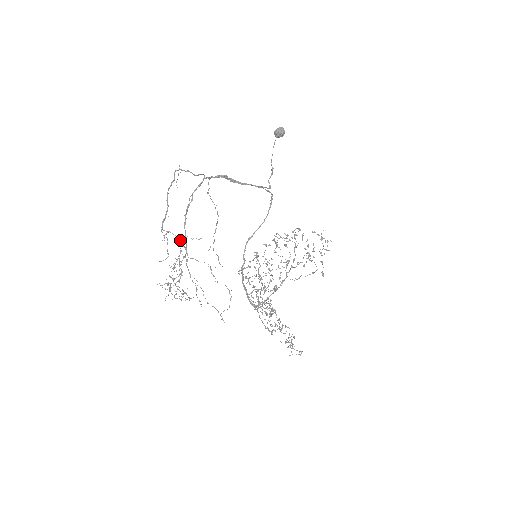
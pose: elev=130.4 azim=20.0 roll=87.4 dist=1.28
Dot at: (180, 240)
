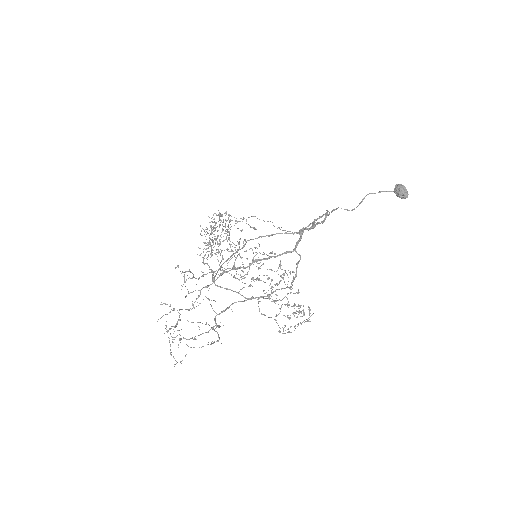
Dot at: (219, 326)
